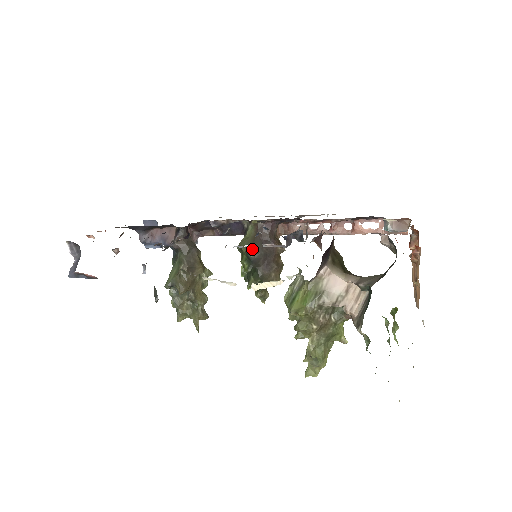
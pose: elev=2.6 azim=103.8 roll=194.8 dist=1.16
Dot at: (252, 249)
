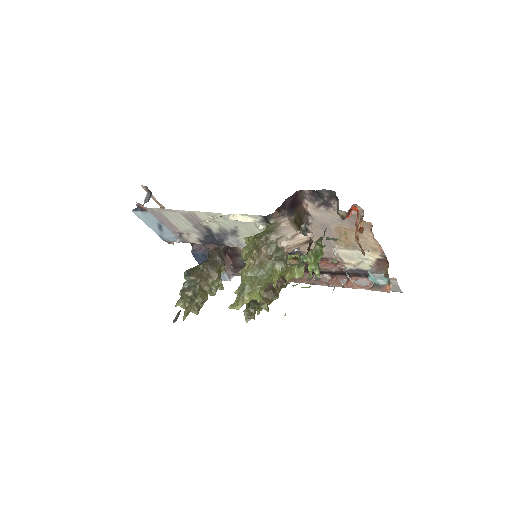
Dot at: occluded
